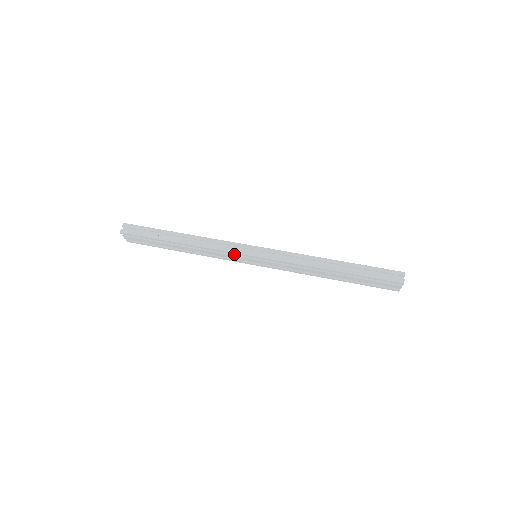
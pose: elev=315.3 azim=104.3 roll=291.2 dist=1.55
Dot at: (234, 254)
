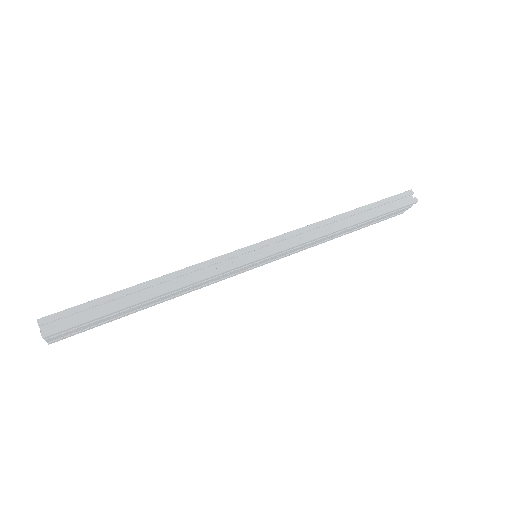
Dot at: (236, 269)
